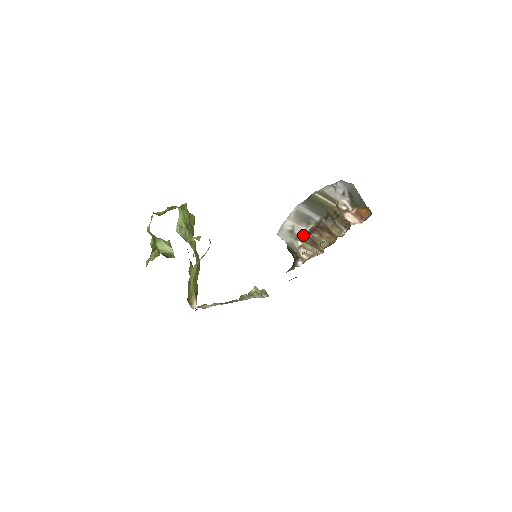
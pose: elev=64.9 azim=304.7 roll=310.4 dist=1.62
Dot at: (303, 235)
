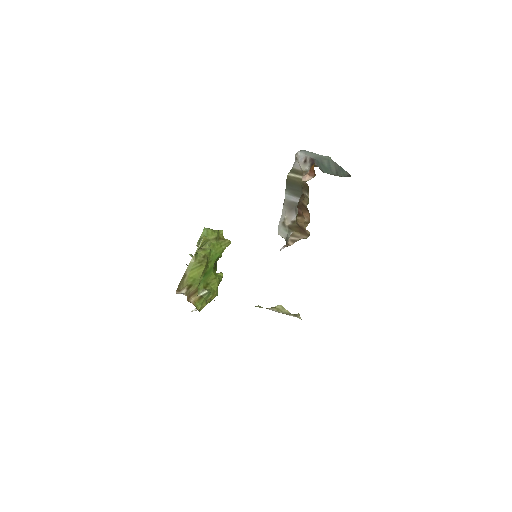
Dot at: (293, 224)
